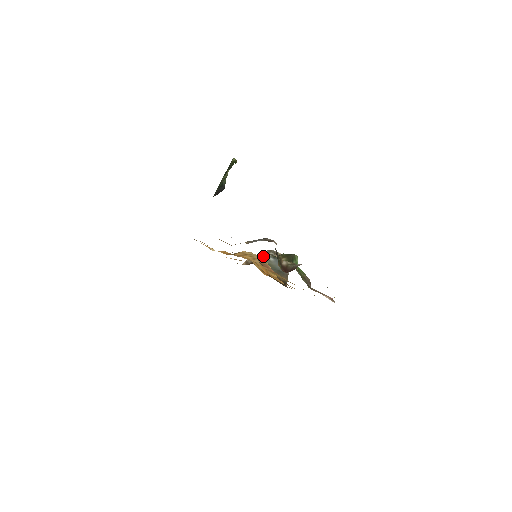
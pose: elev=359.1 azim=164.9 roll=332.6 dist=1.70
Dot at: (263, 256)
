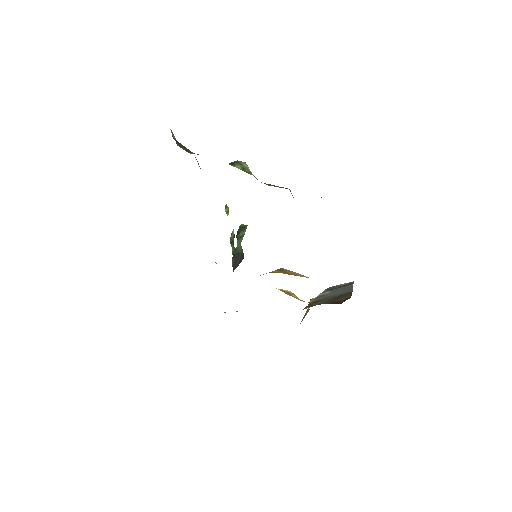
Dot at: (316, 297)
